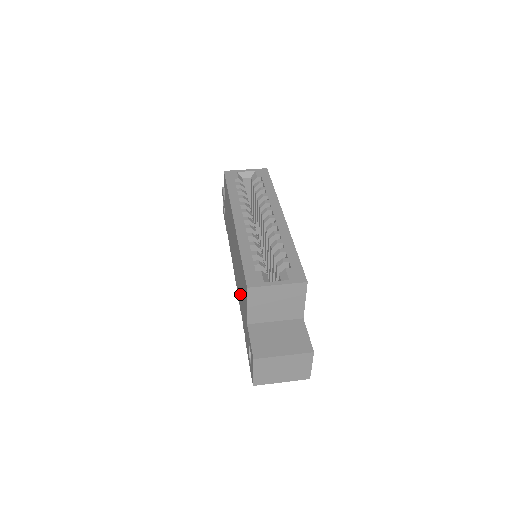
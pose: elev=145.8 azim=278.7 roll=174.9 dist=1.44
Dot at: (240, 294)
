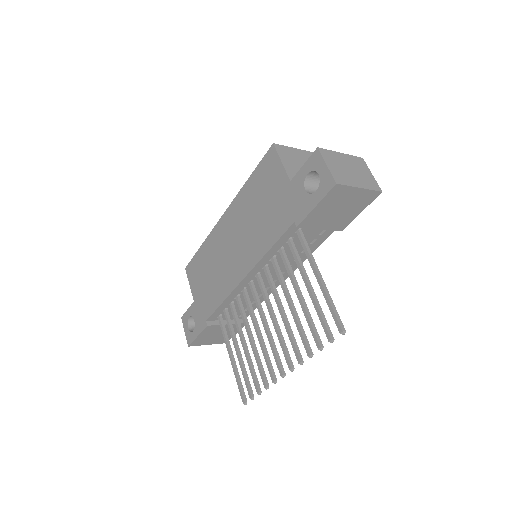
Dot at: (264, 225)
